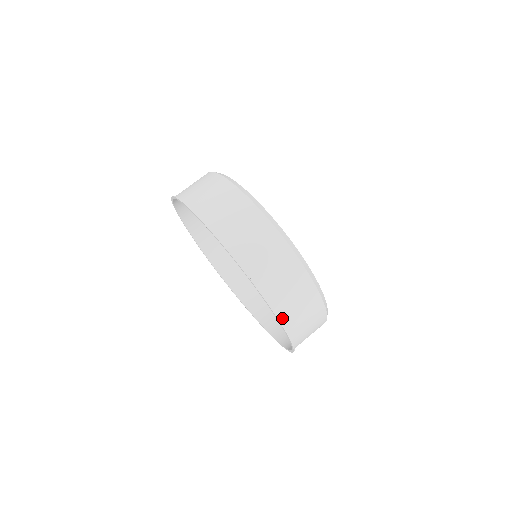
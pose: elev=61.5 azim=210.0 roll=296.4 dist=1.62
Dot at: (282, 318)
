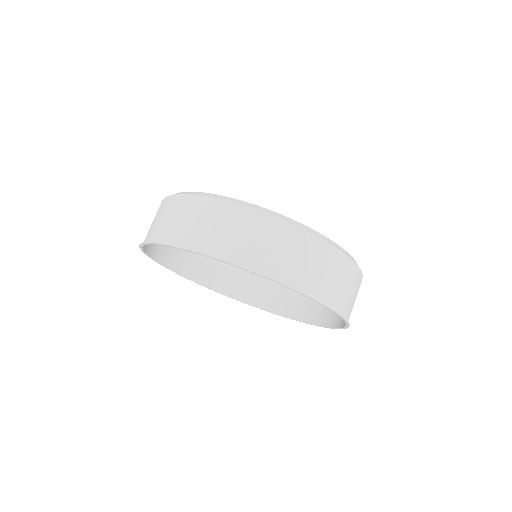
Dot at: (287, 281)
